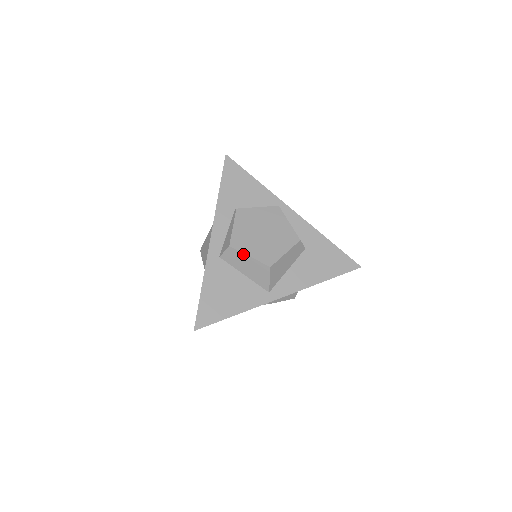
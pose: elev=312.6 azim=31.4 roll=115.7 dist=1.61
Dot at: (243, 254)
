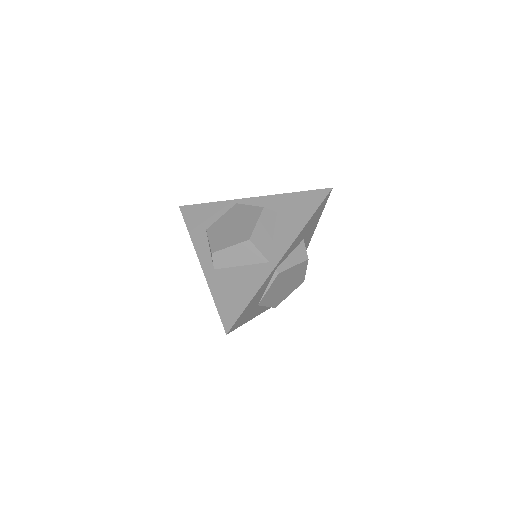
Dot at: (224, 249)
